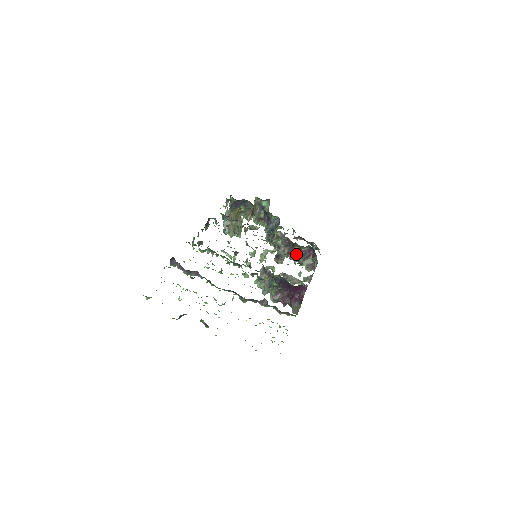
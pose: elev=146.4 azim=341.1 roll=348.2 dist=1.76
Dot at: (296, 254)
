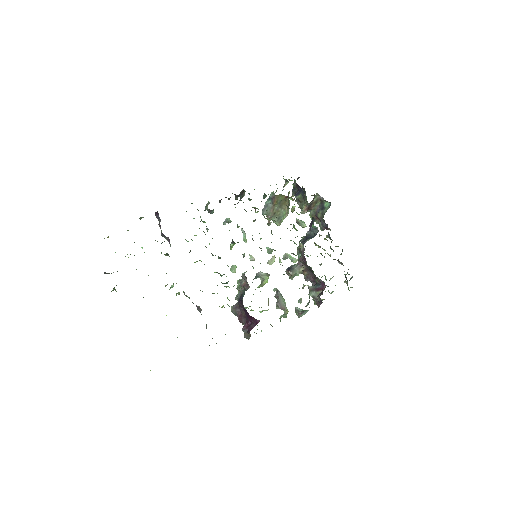
Dot at: (313, 278)
